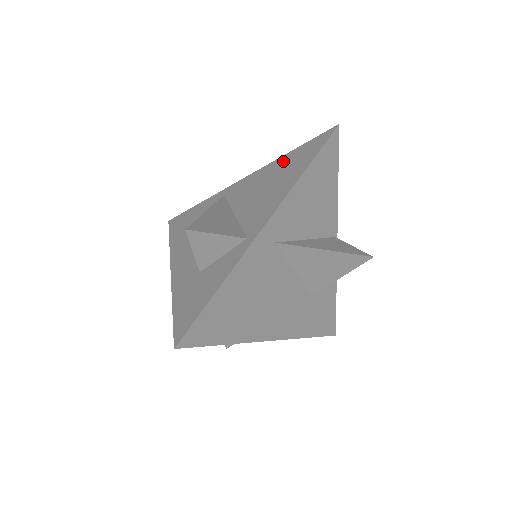
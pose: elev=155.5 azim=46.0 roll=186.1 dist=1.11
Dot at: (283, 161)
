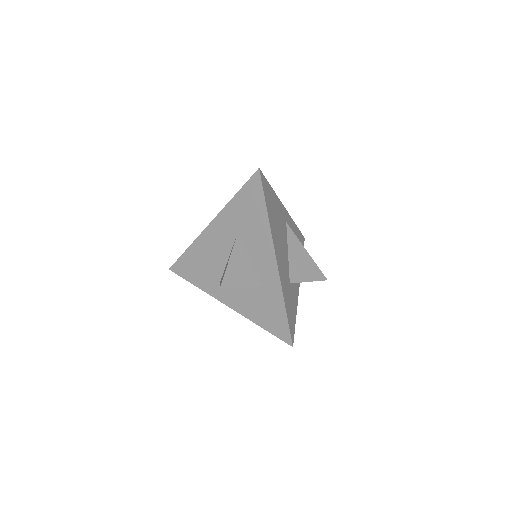
Dot at: occluded
